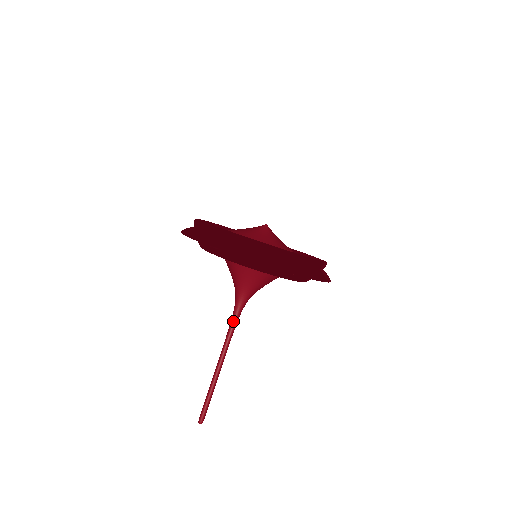
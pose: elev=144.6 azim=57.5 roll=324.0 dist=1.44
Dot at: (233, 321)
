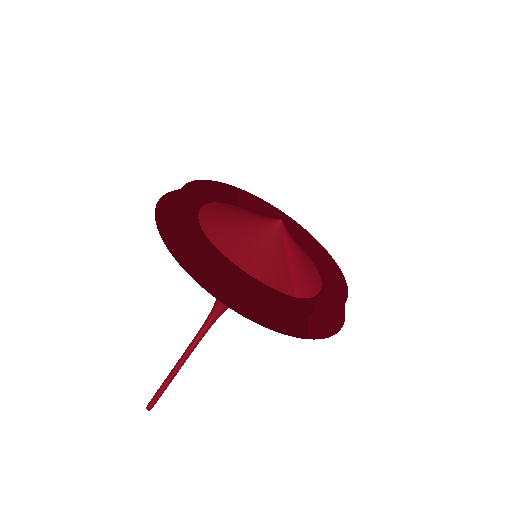
Dot at: (206, 322)
